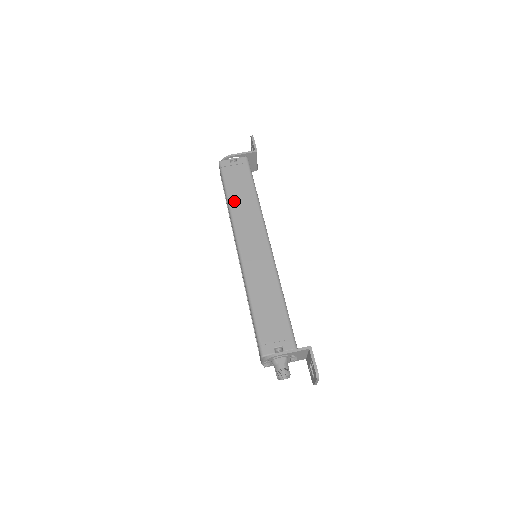
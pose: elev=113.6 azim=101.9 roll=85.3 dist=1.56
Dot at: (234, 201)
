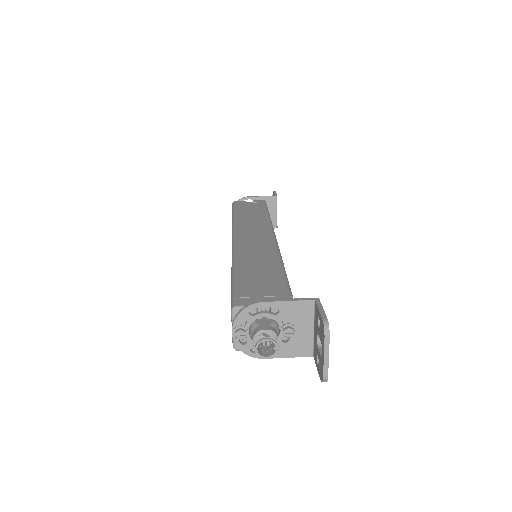
Dot at: (240, 216)
